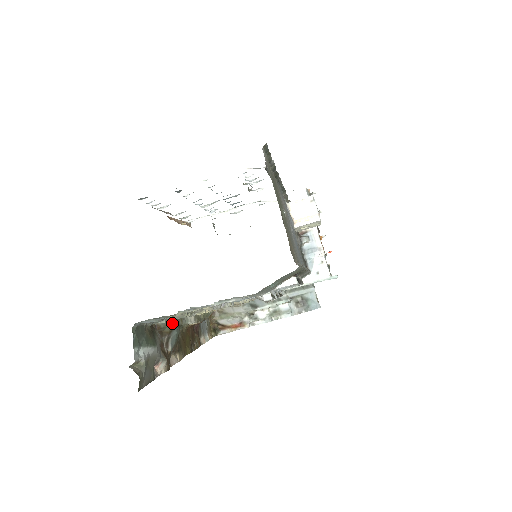
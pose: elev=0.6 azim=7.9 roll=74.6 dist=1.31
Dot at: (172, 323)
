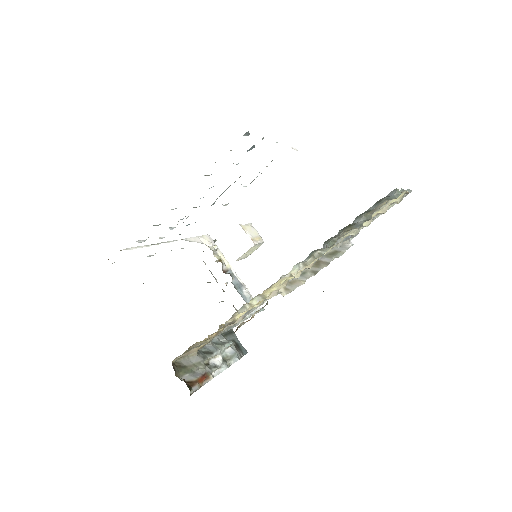
Dot at: occluded
